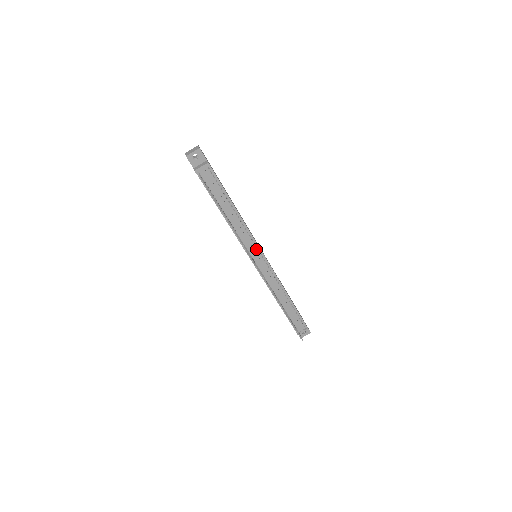
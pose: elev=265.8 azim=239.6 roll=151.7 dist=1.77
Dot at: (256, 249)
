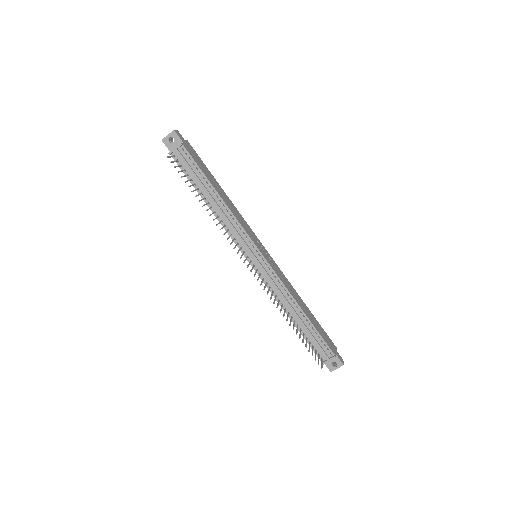
Dot at: (250, 245)
